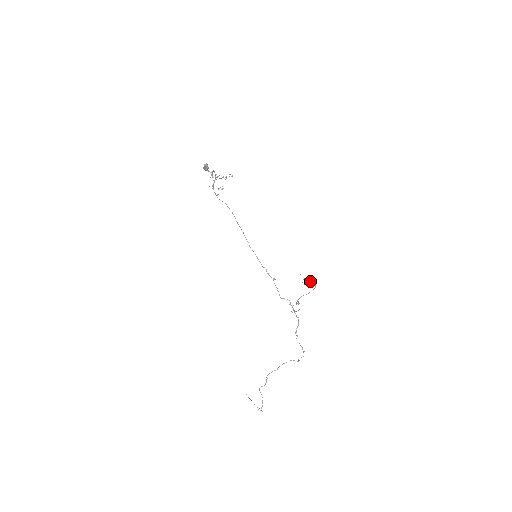
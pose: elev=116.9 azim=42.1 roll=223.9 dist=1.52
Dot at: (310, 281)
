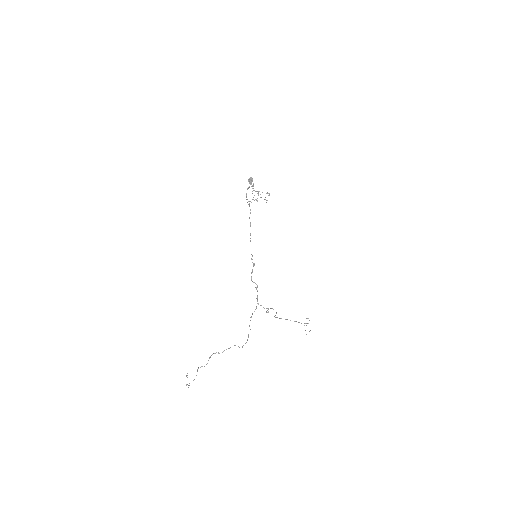
Dot at: occluded
